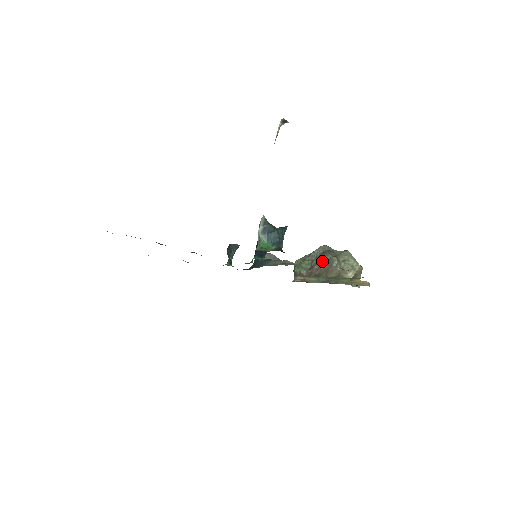
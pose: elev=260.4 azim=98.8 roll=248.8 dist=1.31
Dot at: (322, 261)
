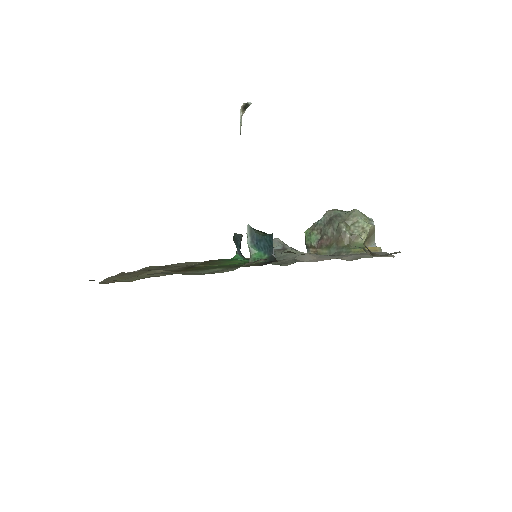
Dot at: (330, 230)
